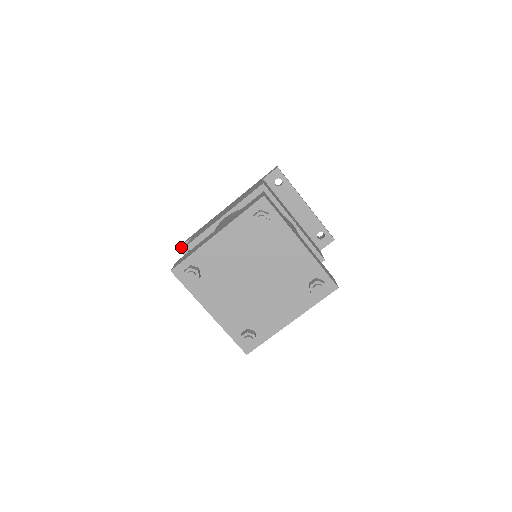
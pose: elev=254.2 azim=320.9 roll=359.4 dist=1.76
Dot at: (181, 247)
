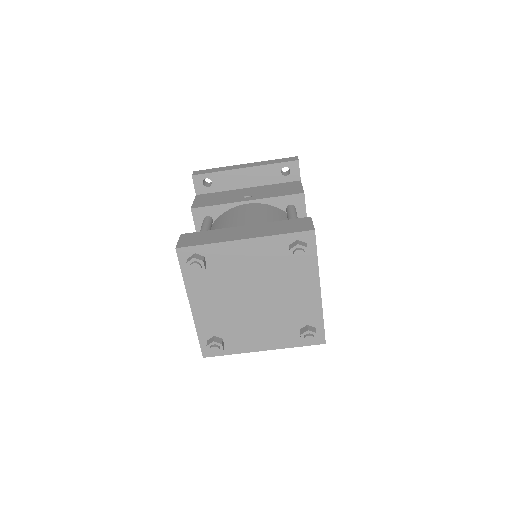
Dot at: occluded
